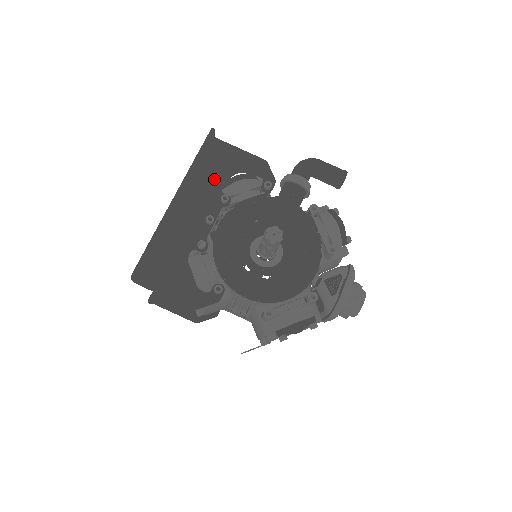
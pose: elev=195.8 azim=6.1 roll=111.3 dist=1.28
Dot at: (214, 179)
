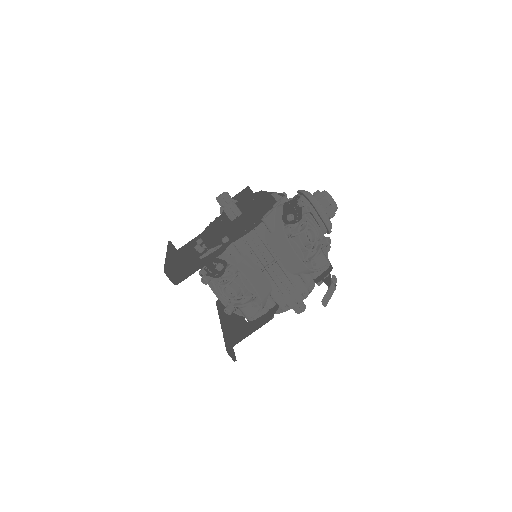
Dot at: occluded
